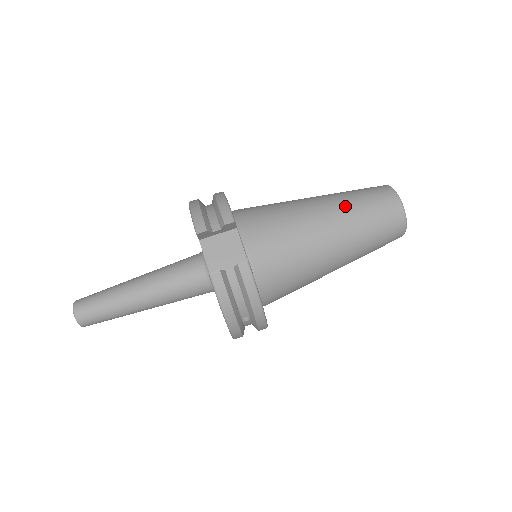
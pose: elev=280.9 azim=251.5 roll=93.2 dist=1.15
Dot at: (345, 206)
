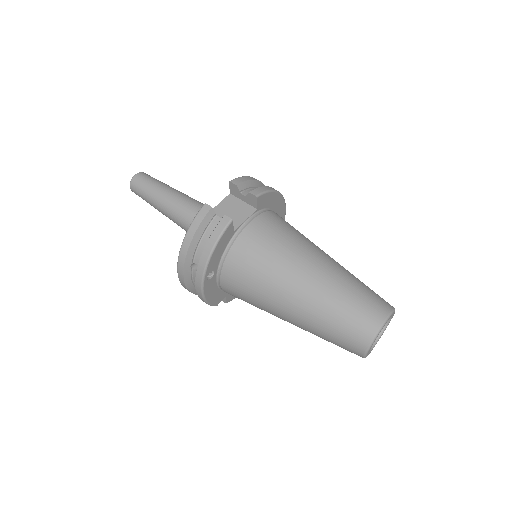
Dot at: (341, 276)
